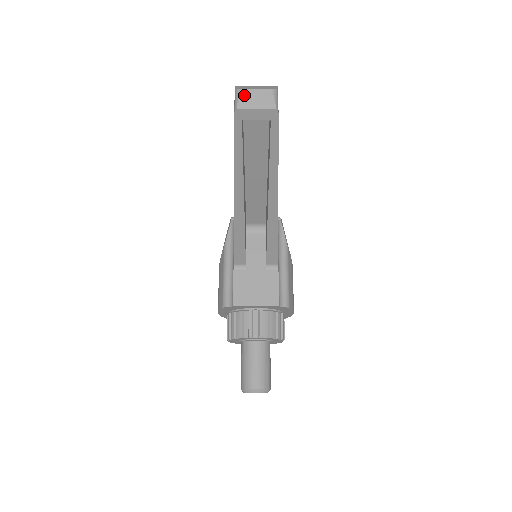
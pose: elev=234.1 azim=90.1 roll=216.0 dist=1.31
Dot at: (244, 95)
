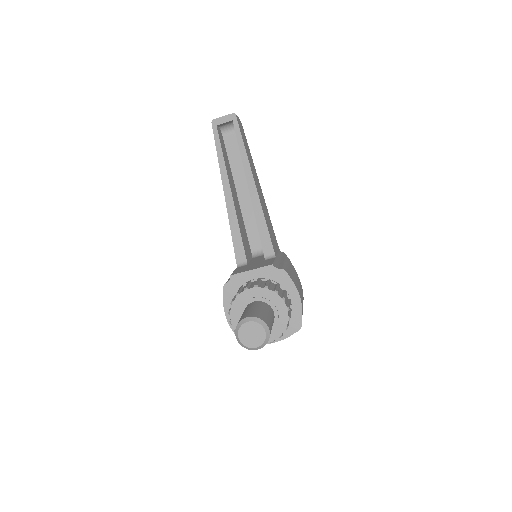
Dot at: occluded
